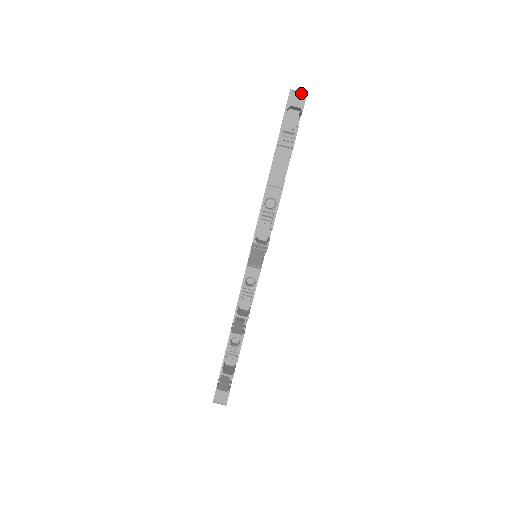
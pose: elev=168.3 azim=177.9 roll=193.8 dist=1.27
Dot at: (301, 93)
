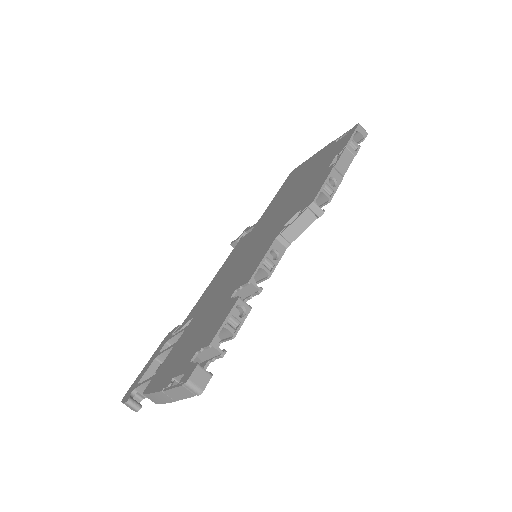
Dot at: occluded
